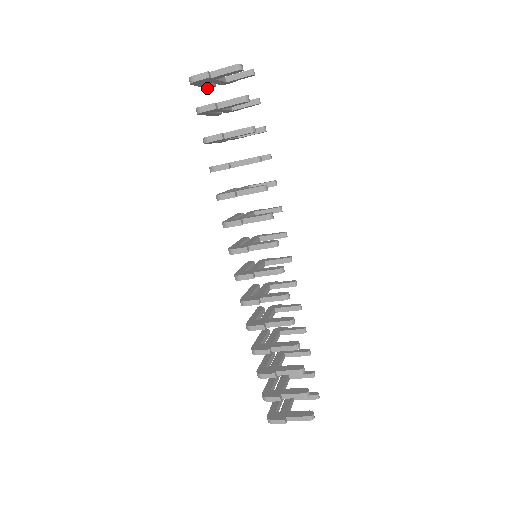
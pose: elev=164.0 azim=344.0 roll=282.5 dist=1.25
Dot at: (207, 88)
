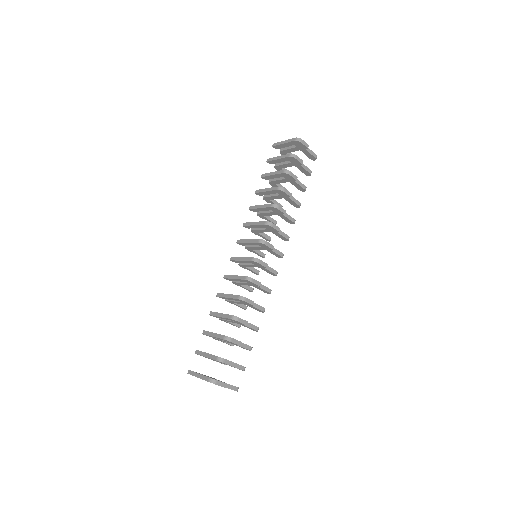
Dot at: (275, 145)
